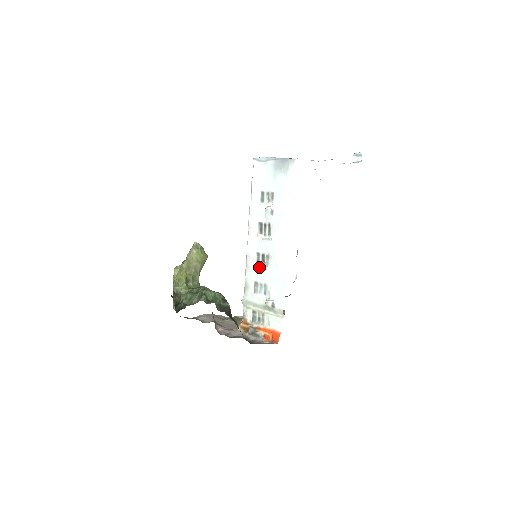
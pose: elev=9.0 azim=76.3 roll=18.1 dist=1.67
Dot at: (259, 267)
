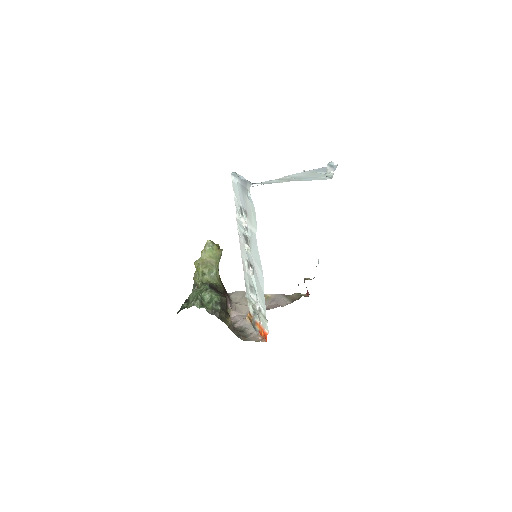
Dot at: (249, 273)
